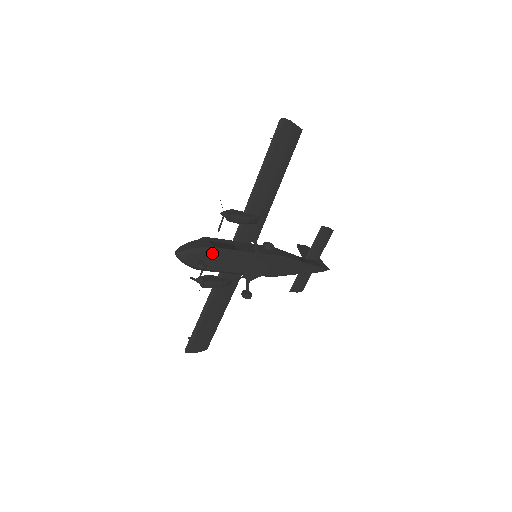
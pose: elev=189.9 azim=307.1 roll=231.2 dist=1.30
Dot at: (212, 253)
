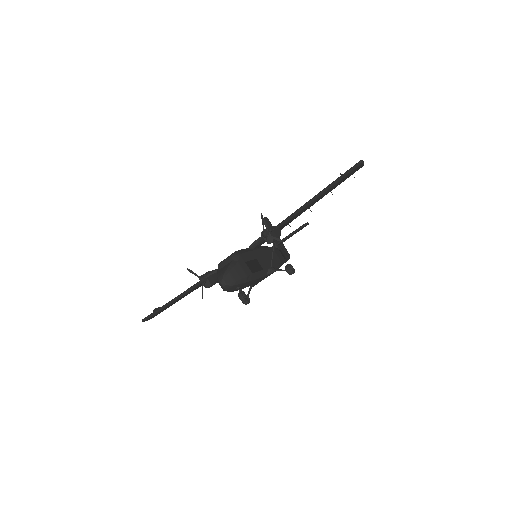
Dot at: (250, 280)
